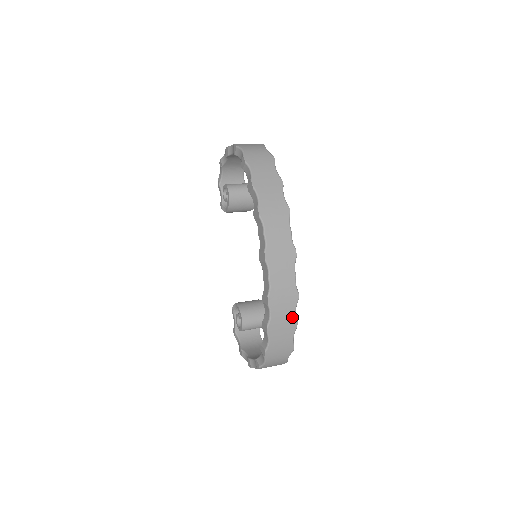
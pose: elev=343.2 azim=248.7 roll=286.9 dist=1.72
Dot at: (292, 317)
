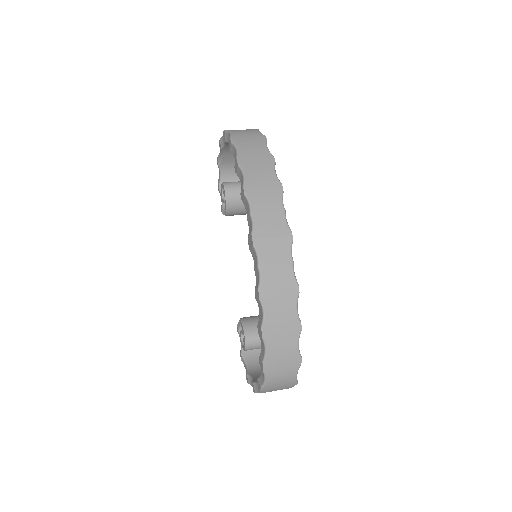
Dot at: (293, 317)
